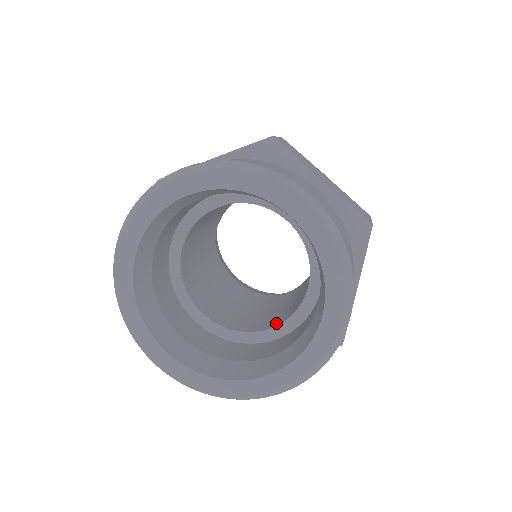
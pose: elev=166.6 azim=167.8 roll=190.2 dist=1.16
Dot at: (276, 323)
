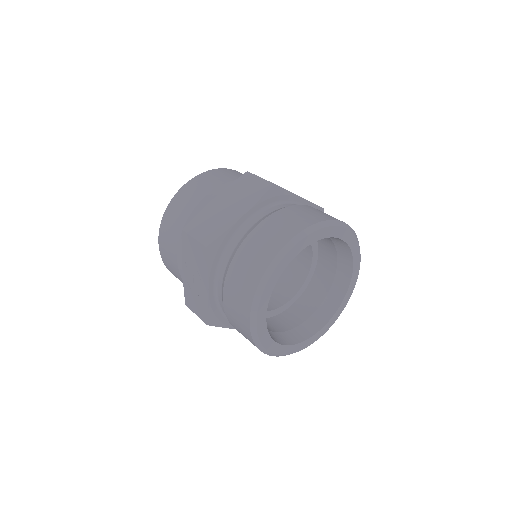
Dot at: (295, 289)
